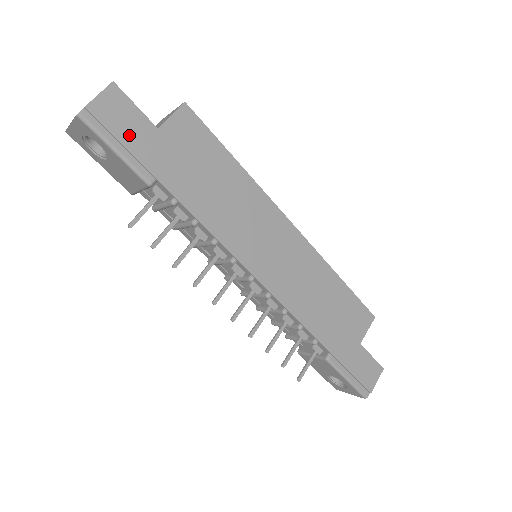
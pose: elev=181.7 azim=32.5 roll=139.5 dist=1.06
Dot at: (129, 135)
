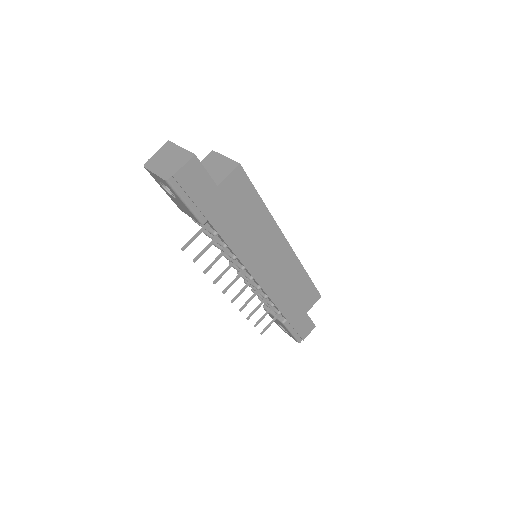
Dot at: (197, 193)
